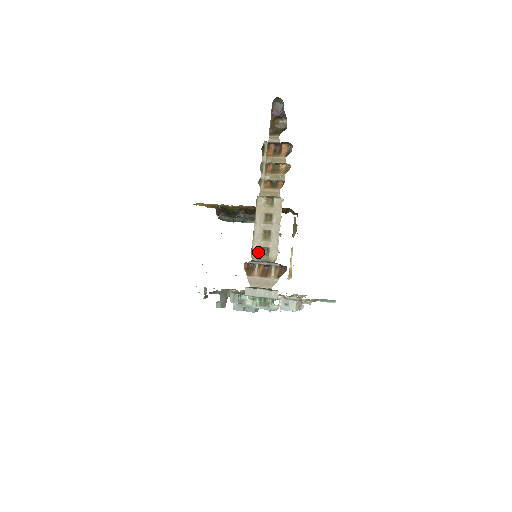
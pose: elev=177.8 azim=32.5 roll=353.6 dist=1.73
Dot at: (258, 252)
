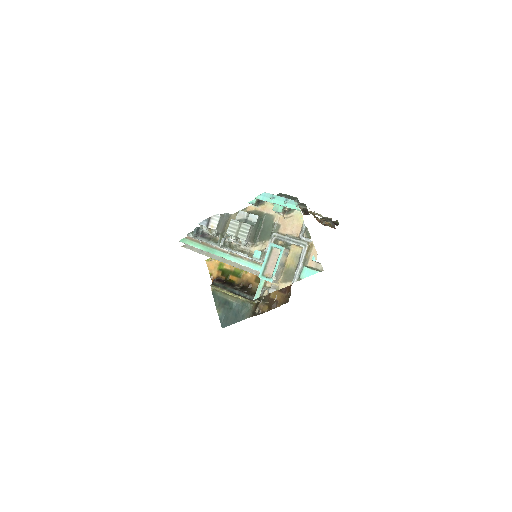
Dot at: occluded
